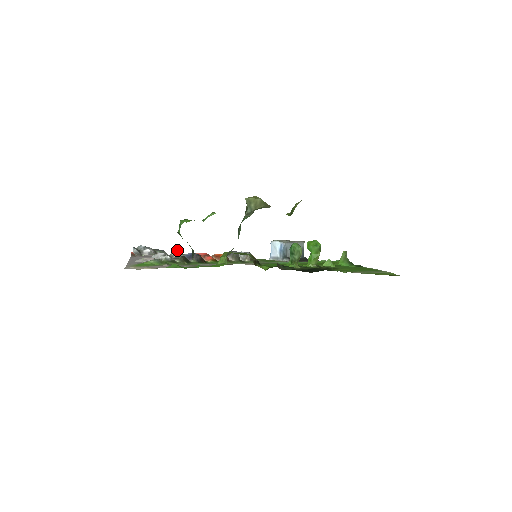
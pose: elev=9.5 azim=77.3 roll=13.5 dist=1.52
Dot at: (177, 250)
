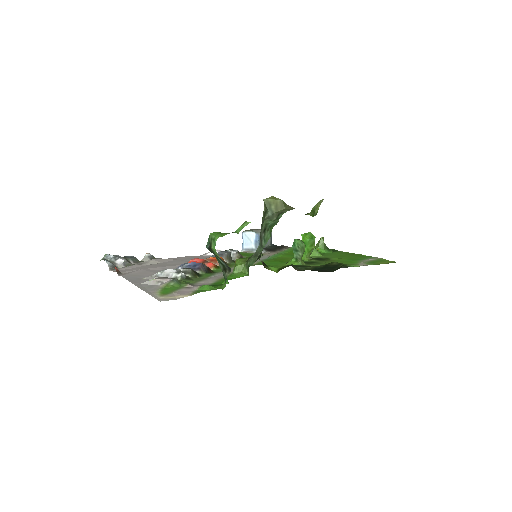
Dot at: (149, 254)
